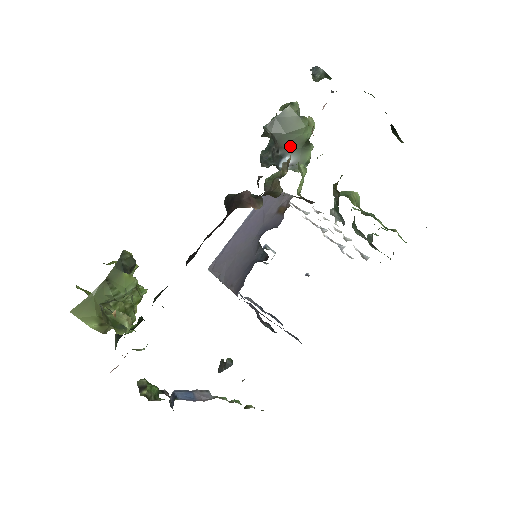
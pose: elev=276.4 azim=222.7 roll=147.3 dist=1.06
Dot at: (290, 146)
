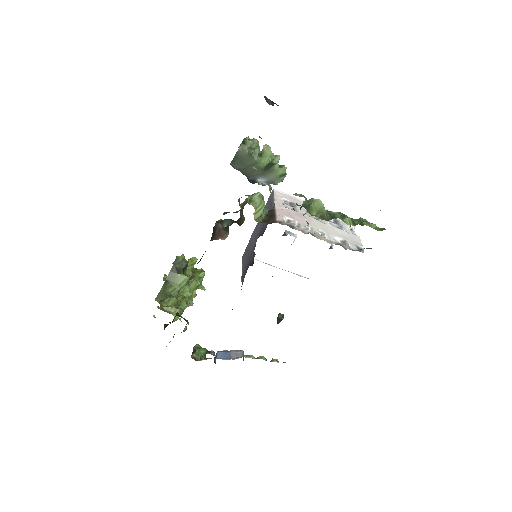
Dot at: (254, 174)
